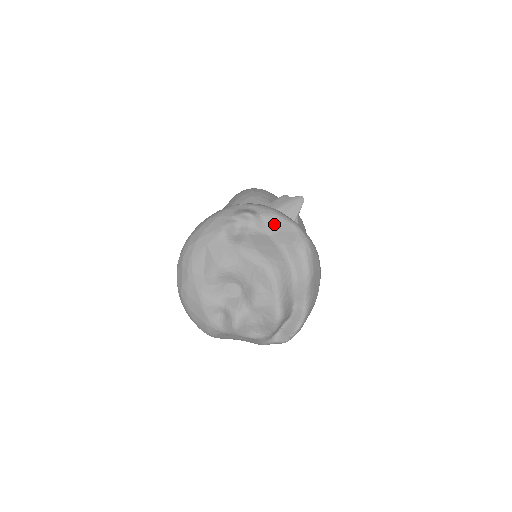
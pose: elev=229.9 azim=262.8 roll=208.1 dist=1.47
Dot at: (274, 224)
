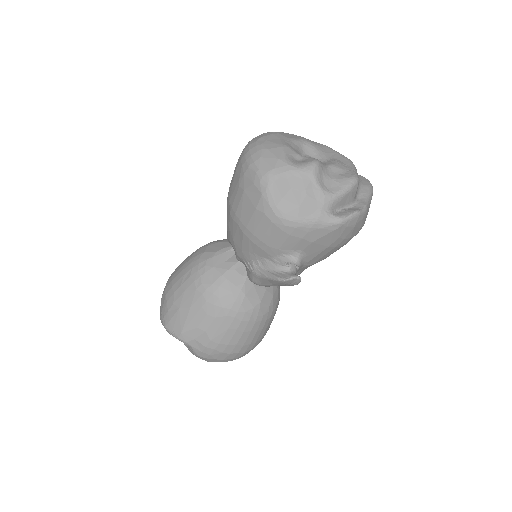
Dot at: occluded
